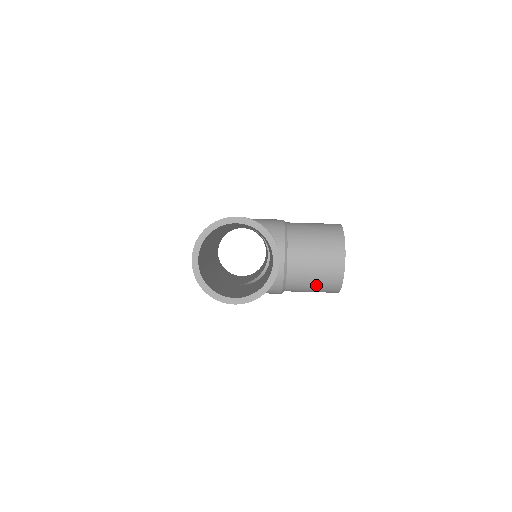
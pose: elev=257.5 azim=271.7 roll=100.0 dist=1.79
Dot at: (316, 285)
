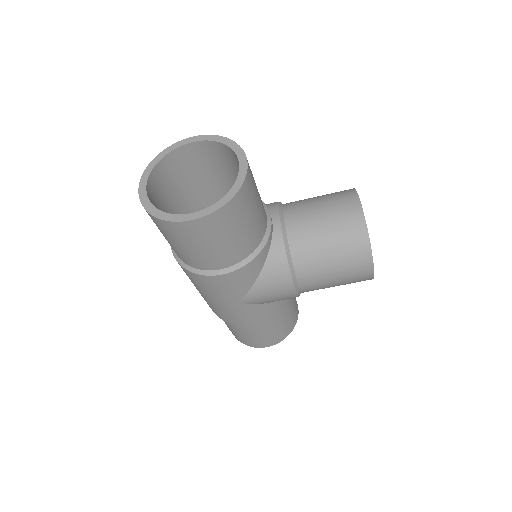
Dot at: (334, 251)
